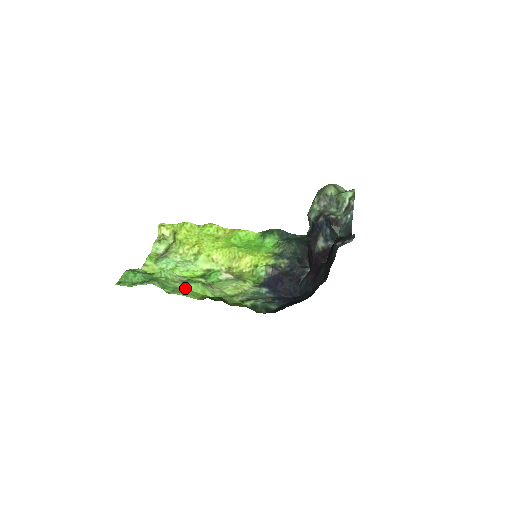
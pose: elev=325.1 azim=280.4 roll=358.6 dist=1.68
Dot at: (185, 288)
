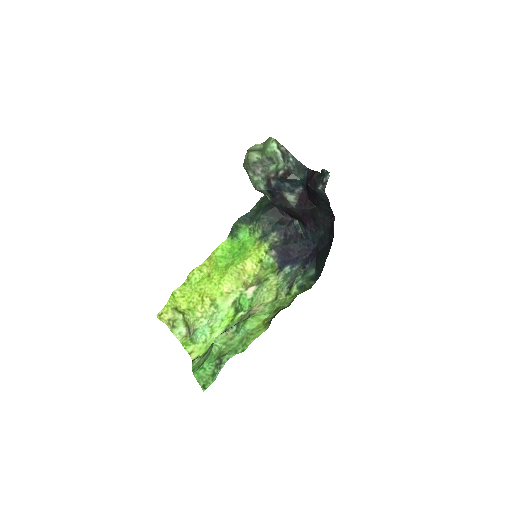
Dot at: (246, 334)
